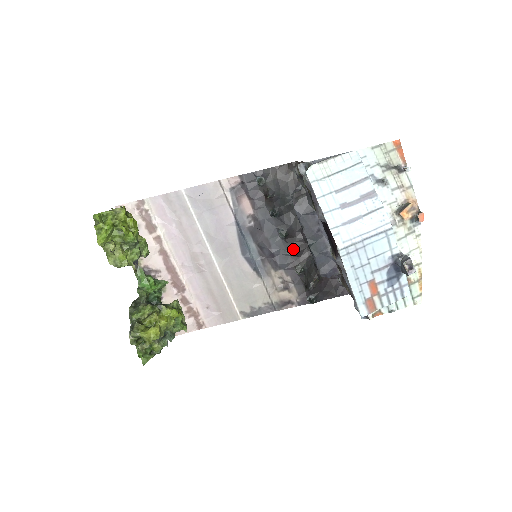
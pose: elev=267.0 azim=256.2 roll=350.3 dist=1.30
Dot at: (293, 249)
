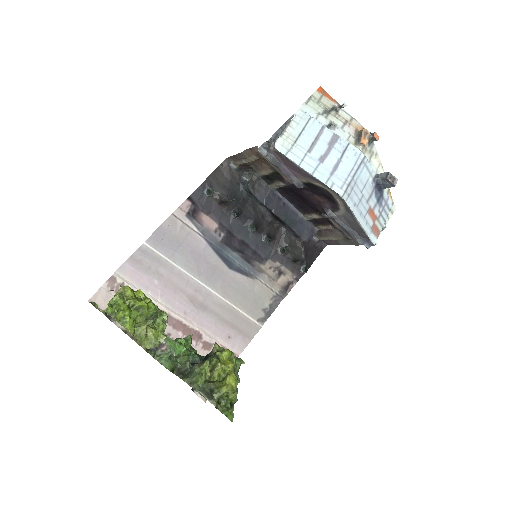
Dot at: (268, 236)
